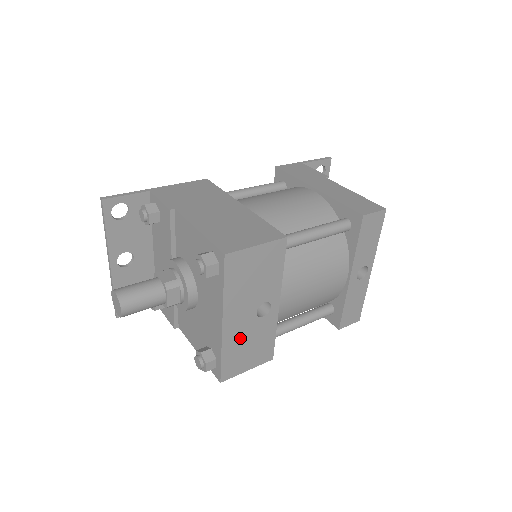
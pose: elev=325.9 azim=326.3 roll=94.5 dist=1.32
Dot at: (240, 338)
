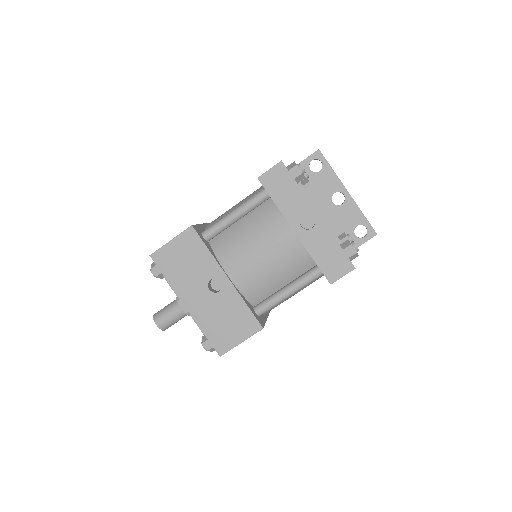
Dot at: (210, 314)
